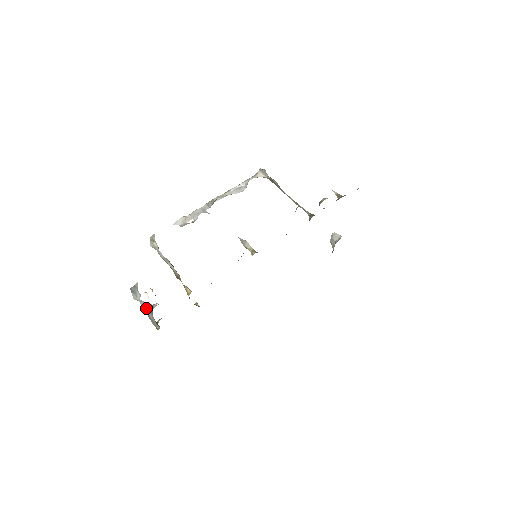
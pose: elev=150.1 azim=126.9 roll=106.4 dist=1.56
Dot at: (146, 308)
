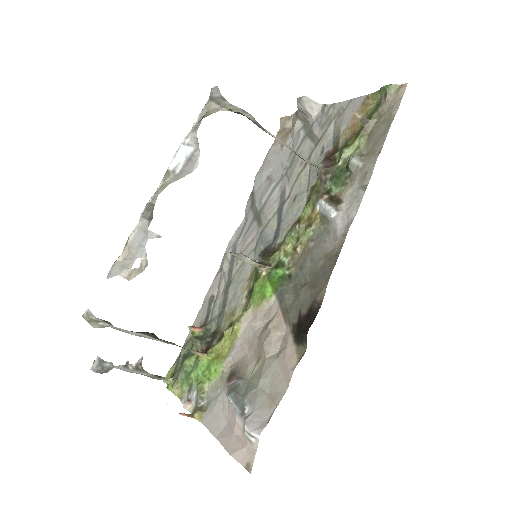
Dot at: (132, 371)
